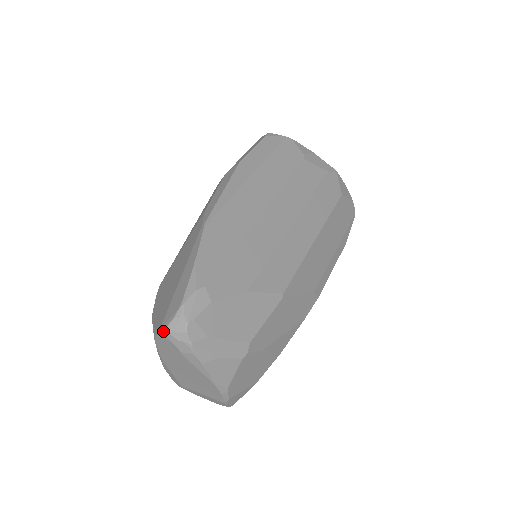
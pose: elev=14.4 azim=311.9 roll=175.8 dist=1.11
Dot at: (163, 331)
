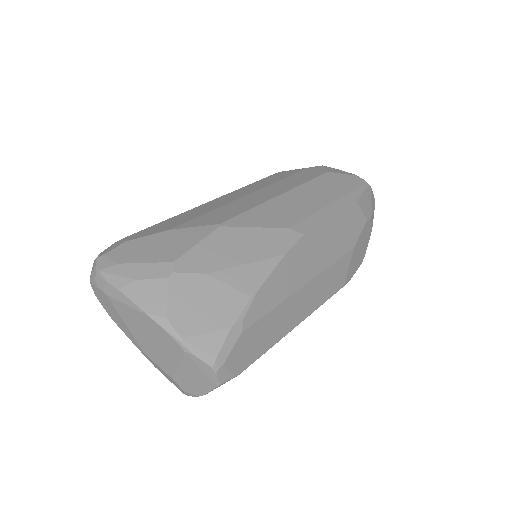
Dot at: (90, 283)
